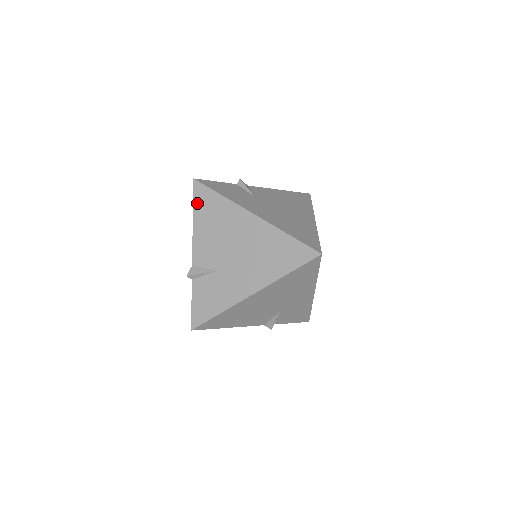
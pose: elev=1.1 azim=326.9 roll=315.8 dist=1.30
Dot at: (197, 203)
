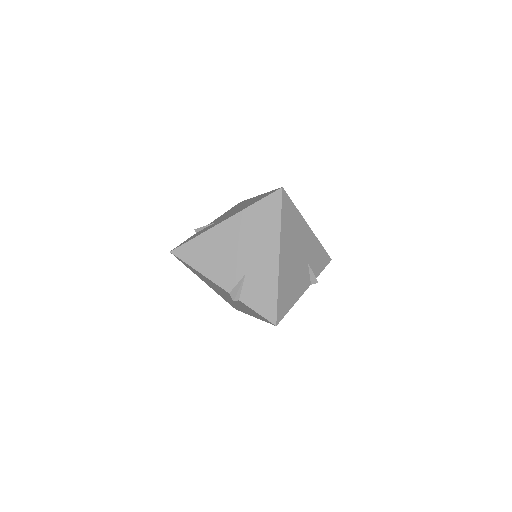
Dot at: occluded
